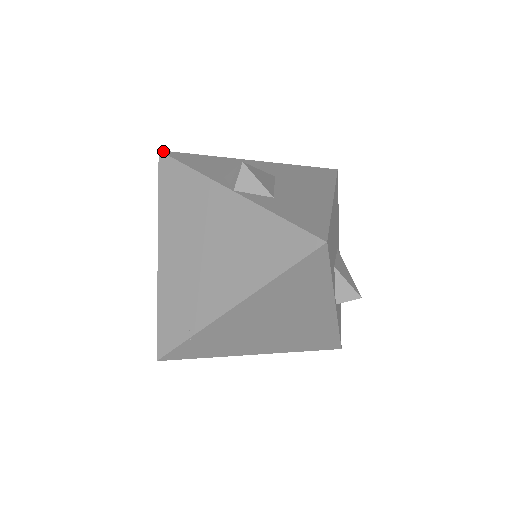
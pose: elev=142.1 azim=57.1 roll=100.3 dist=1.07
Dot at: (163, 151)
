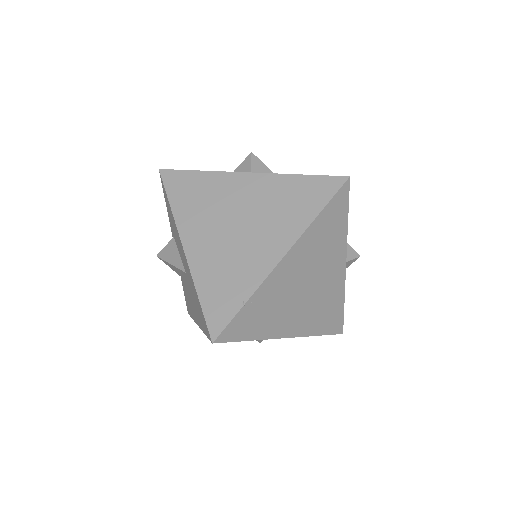
Dot at: (163, 169)
